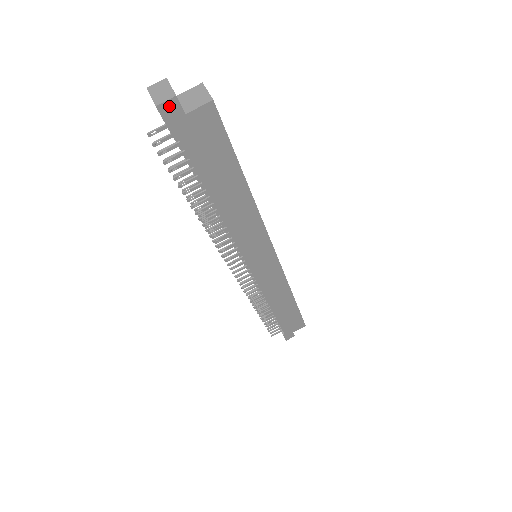
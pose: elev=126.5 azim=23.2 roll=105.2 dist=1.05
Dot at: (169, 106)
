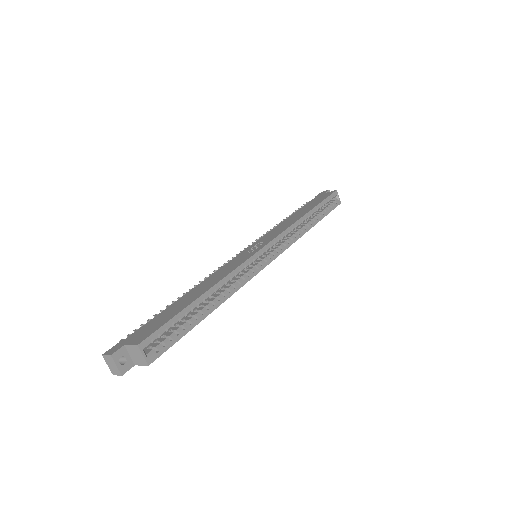
Dot at: (121, 372)
